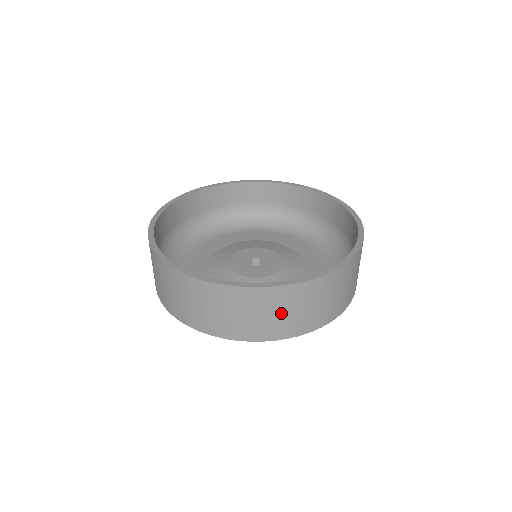
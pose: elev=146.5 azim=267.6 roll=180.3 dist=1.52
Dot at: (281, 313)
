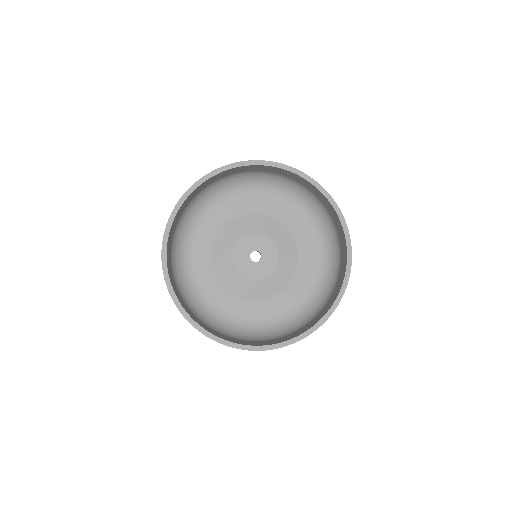
Dot at: occluded
